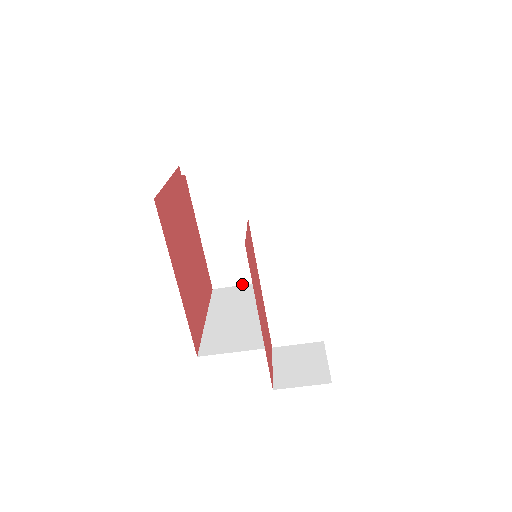
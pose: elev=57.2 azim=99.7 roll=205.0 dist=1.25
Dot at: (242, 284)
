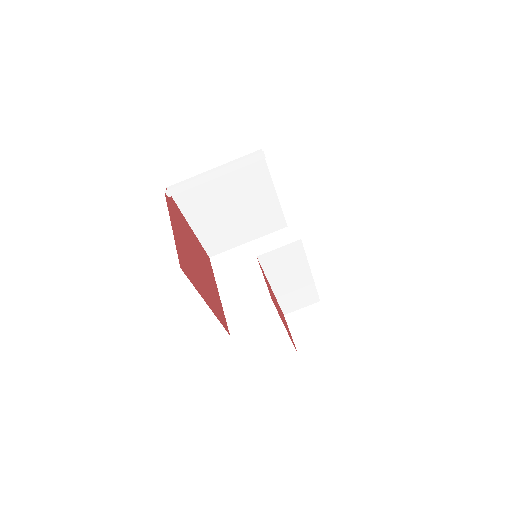
Dot at: (233, 248)
